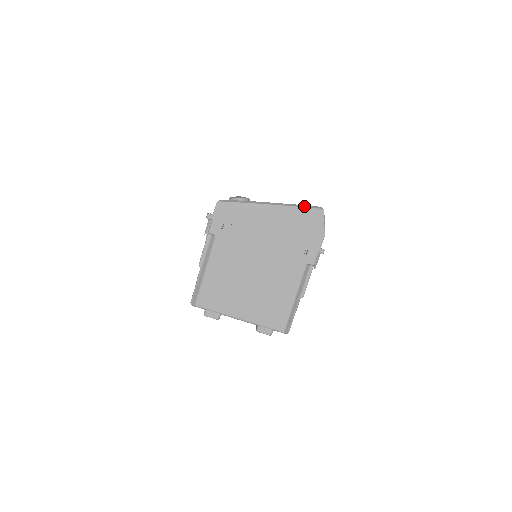
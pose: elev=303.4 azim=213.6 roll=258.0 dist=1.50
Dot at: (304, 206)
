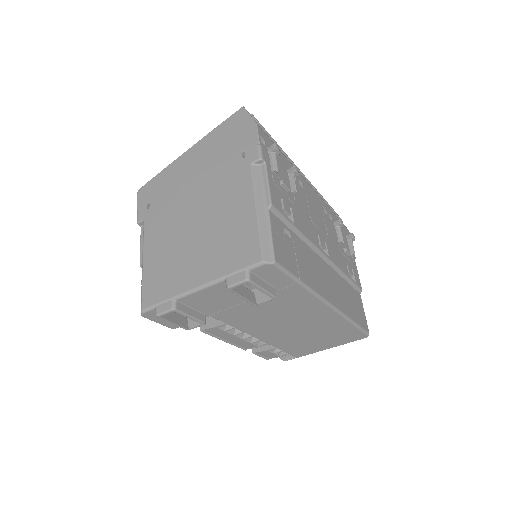
Dot at: (222, 123)
